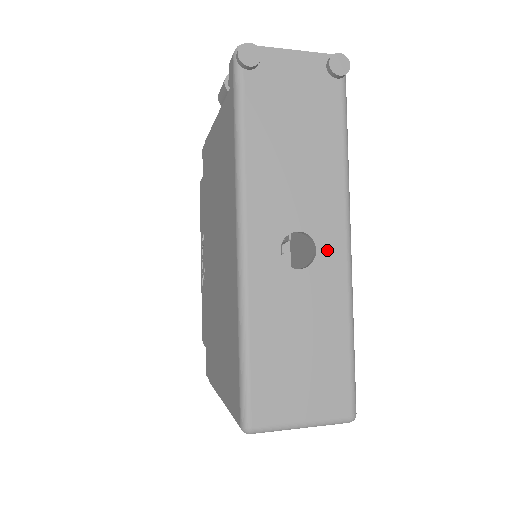
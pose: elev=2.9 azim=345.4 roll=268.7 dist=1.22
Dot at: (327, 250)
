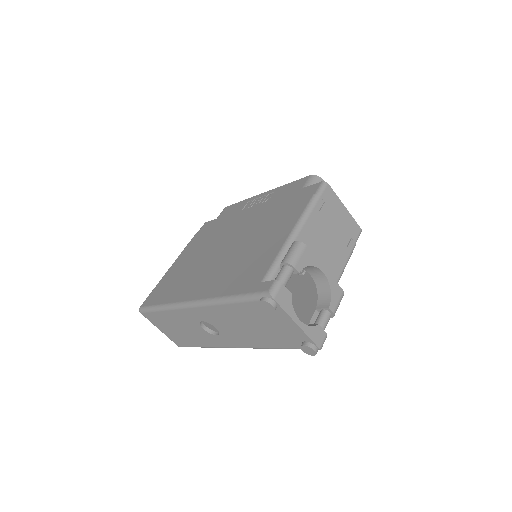
Dot at: (221, 339)
